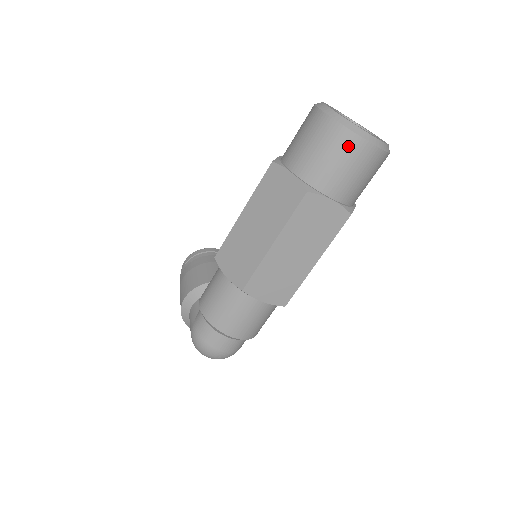
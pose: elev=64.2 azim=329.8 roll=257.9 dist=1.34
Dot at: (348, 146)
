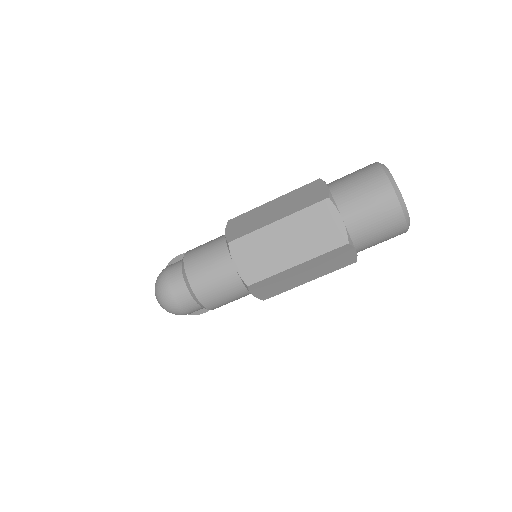
Dot at: (379, 187)
